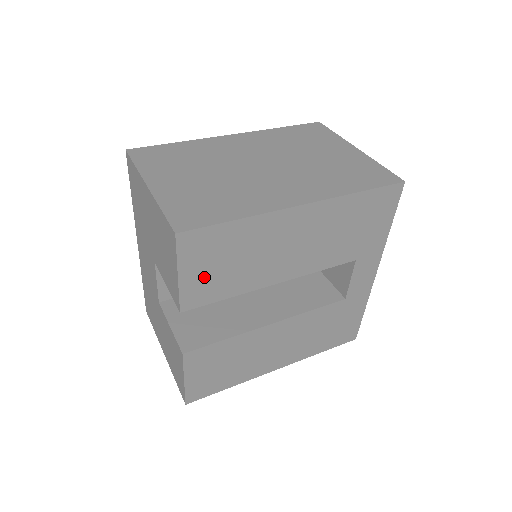
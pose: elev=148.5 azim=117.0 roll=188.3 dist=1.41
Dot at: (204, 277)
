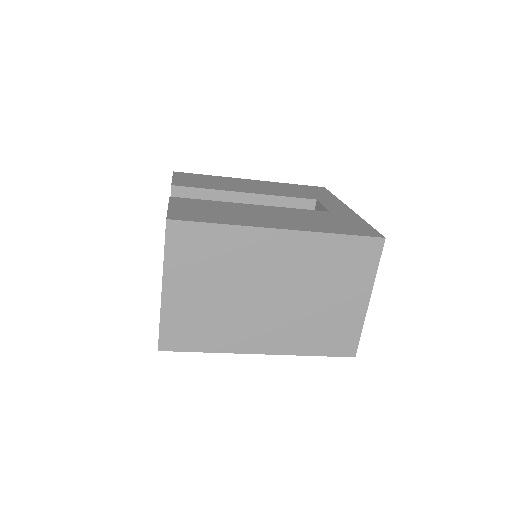
Dot at: (189, 181)
